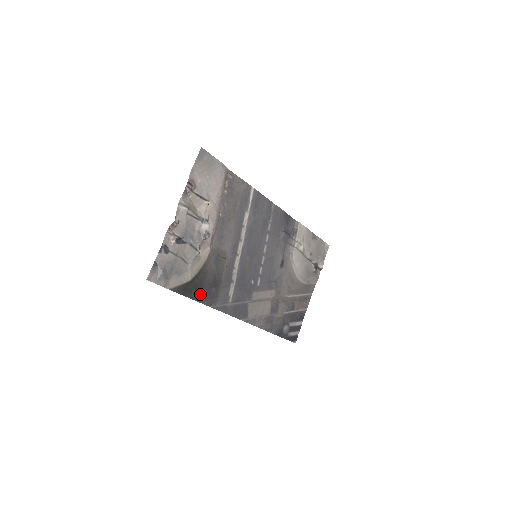
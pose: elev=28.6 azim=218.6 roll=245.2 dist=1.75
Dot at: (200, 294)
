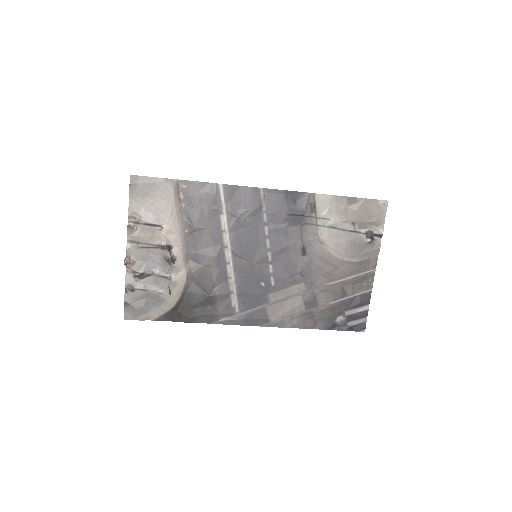
Dot at: (192, 315)
